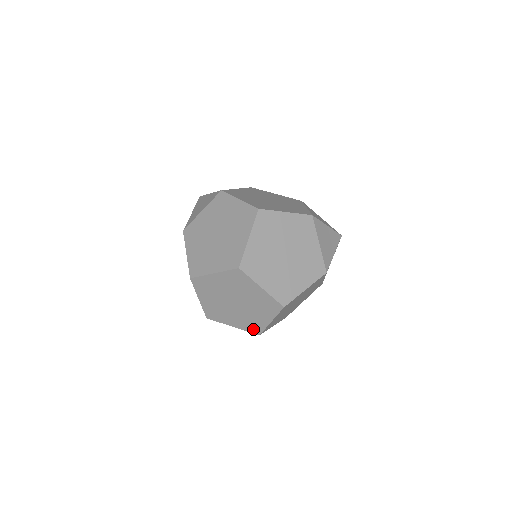
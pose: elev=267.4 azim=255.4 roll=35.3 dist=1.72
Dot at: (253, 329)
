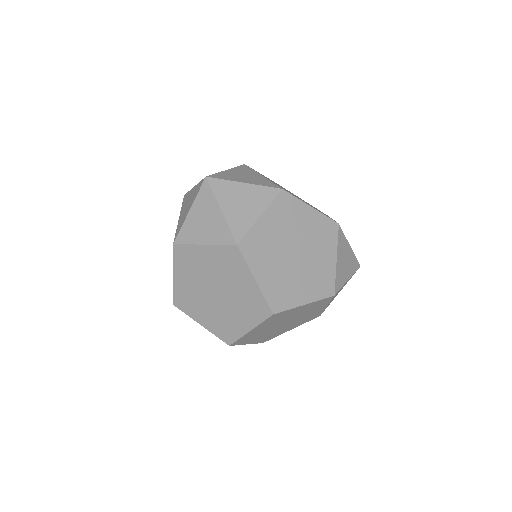
Dot at: occluded
